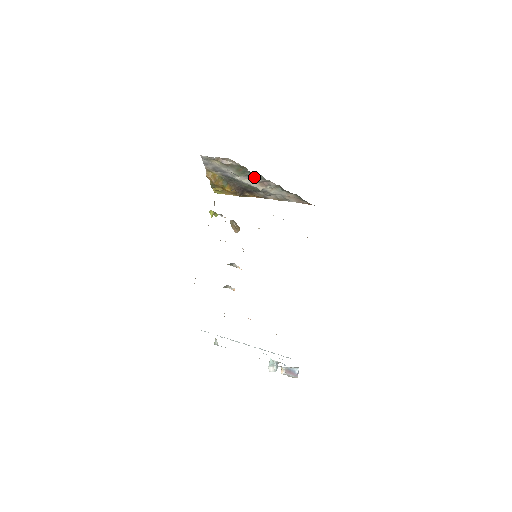
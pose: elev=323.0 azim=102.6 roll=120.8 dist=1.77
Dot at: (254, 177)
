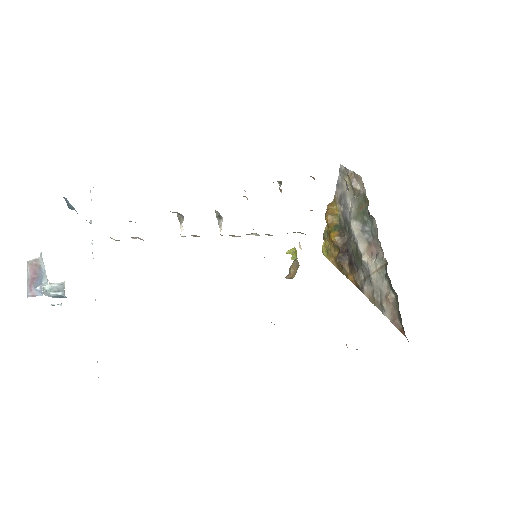
Dot at: (369, 230)
